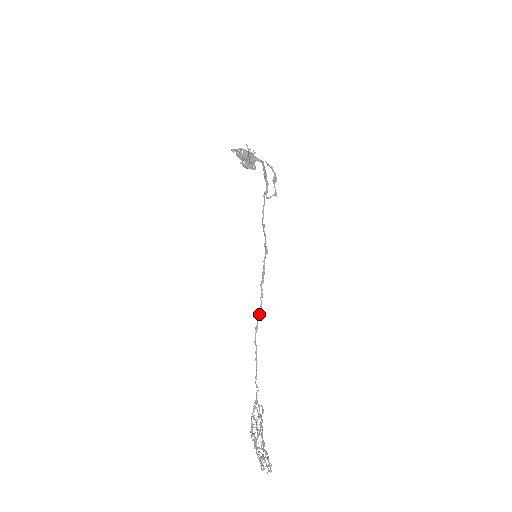
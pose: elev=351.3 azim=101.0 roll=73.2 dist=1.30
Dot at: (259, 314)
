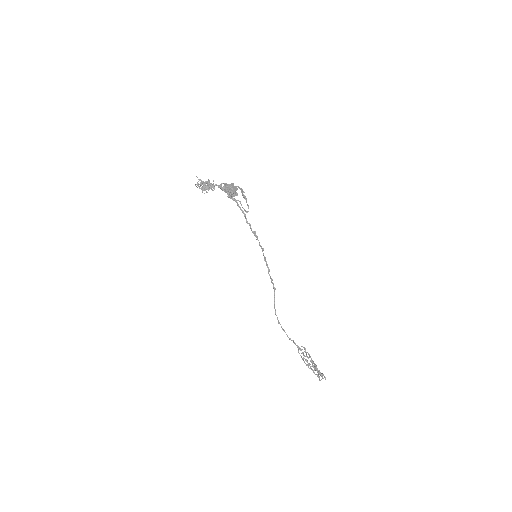
Dot at: occluded
